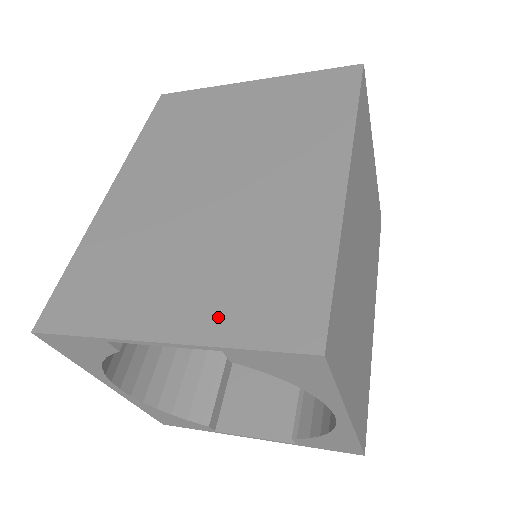
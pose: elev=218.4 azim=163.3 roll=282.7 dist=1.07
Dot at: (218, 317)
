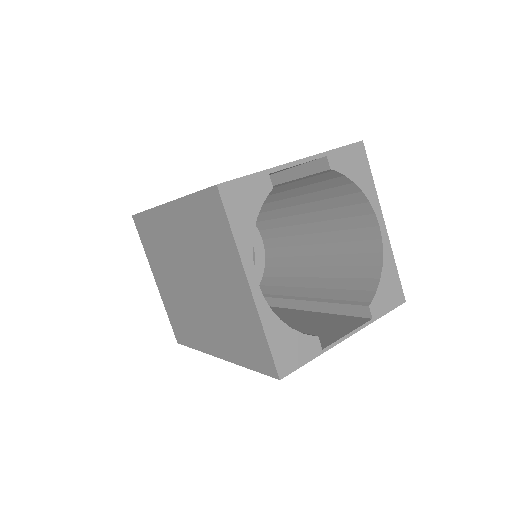
Dot at: occluded
